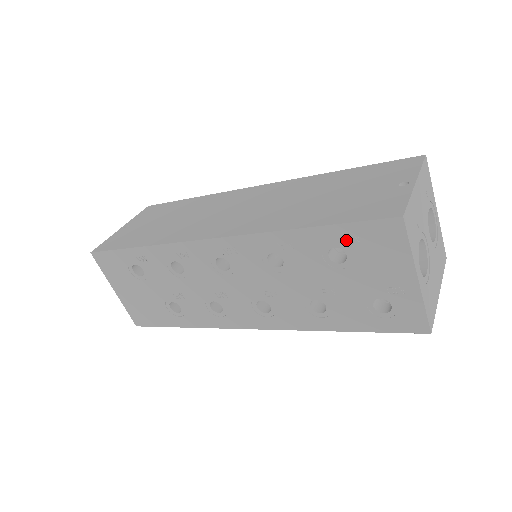
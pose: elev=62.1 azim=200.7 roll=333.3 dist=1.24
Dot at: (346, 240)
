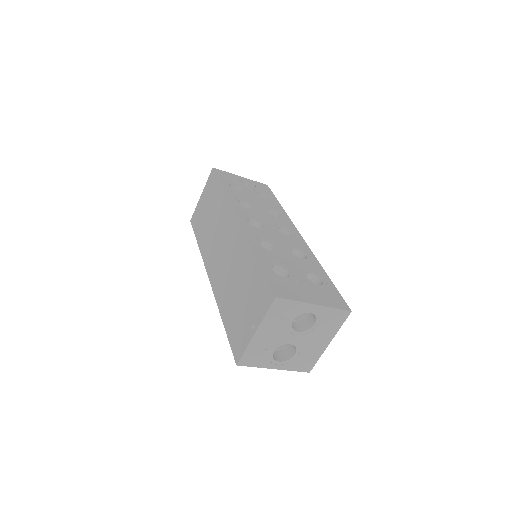
Dot at: occluded
